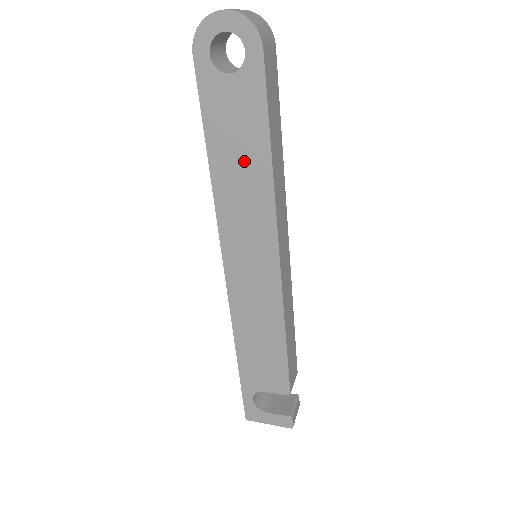
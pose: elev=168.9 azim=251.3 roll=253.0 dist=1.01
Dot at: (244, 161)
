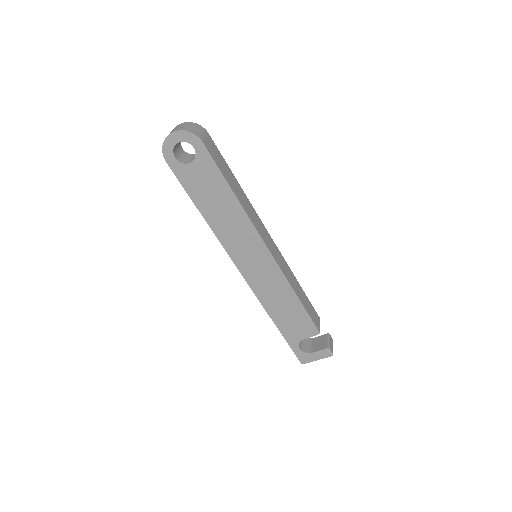
Dot at: (221, 205)
